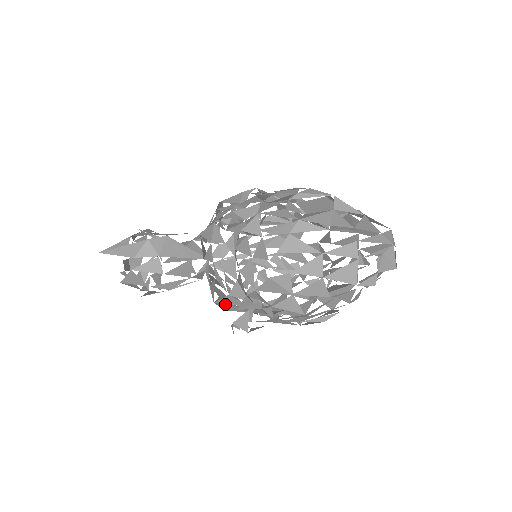
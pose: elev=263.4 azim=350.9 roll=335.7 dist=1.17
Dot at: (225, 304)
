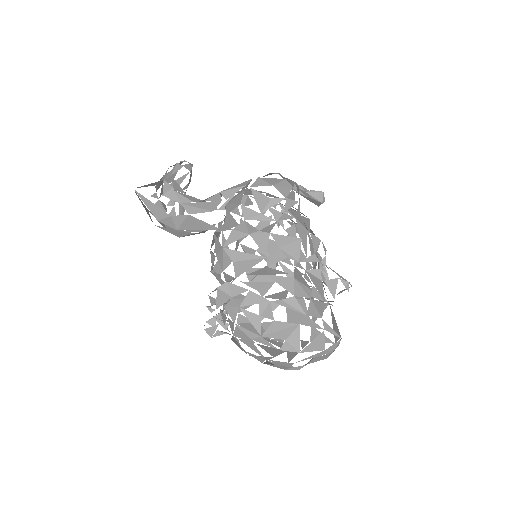
Dot at: occluded
